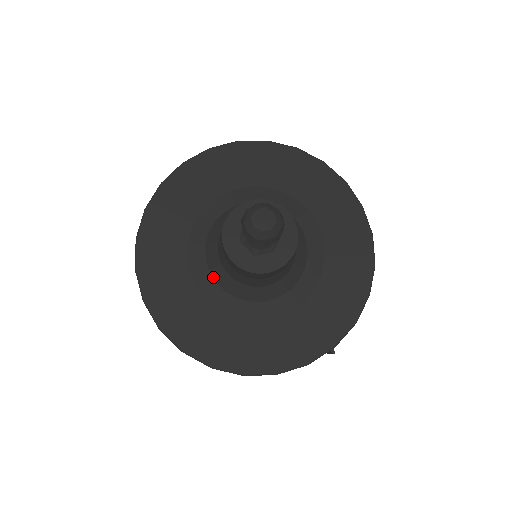
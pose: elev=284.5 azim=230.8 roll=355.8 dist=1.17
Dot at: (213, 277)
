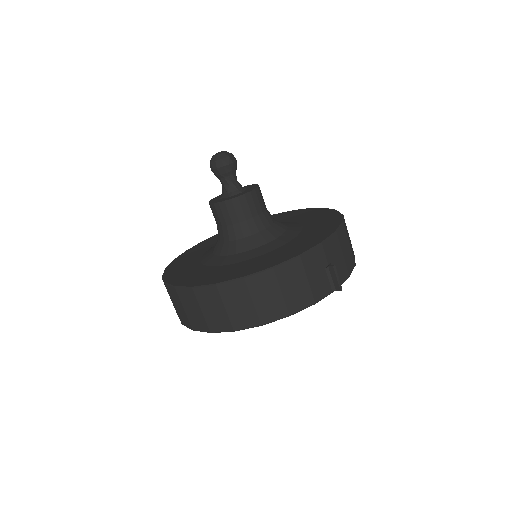
Dot at: (217, 255)
